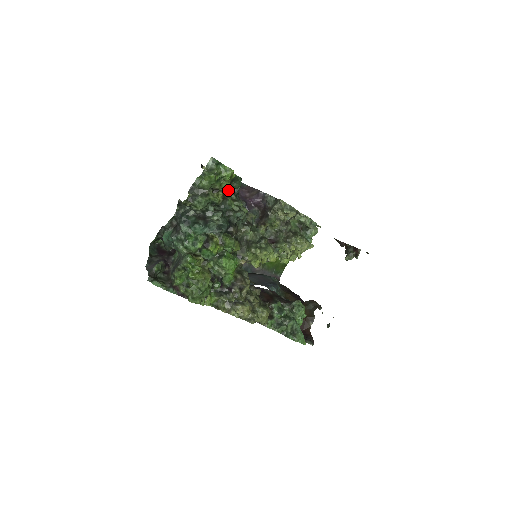
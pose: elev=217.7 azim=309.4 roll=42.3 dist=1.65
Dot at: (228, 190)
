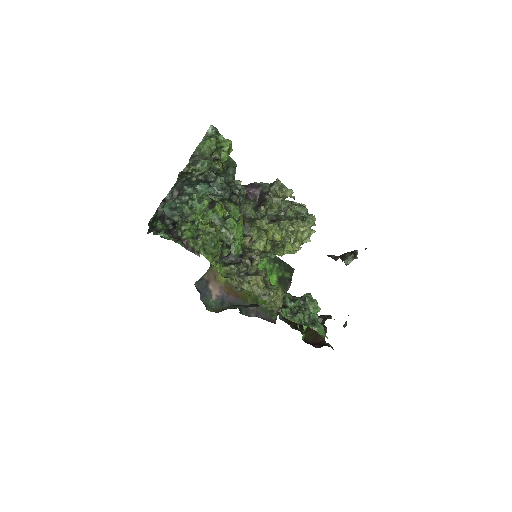
Dot at: occluded
